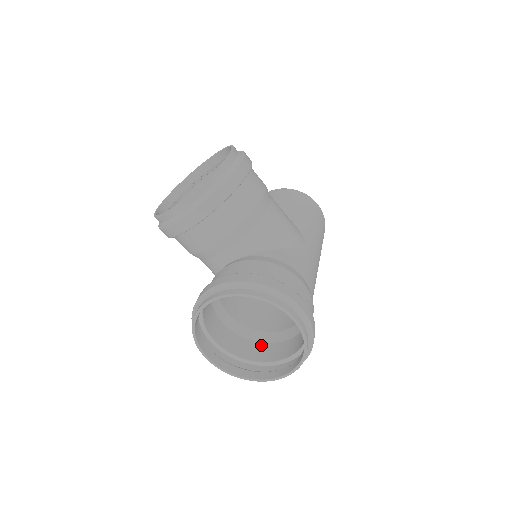
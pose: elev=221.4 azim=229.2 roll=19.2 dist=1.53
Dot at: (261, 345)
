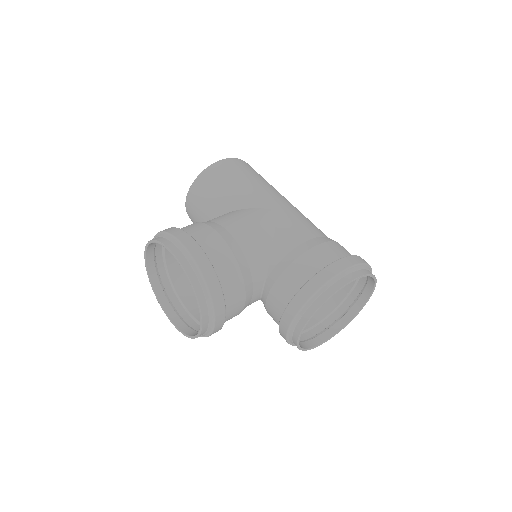
Dot at: occluded
